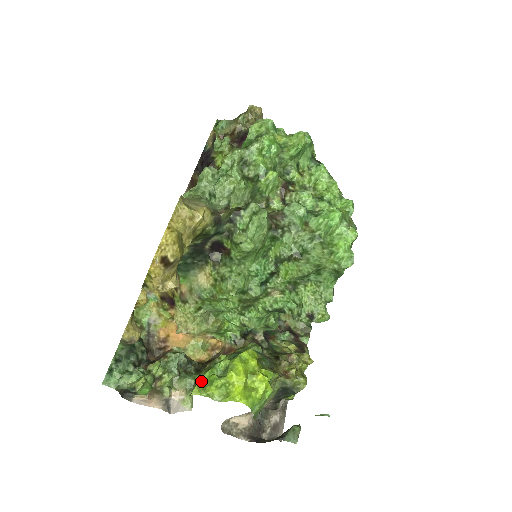
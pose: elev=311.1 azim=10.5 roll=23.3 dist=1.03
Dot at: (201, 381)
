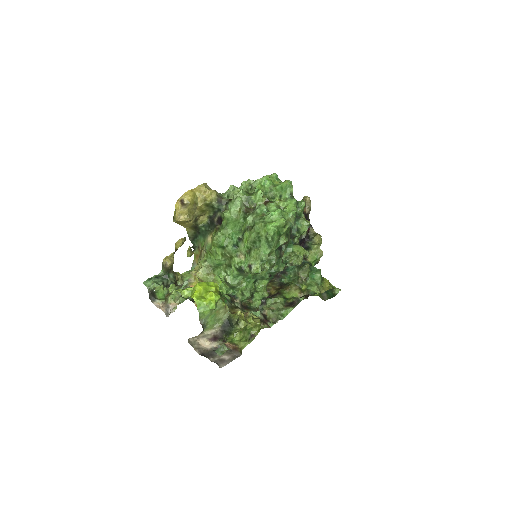
Dot at: occluded
